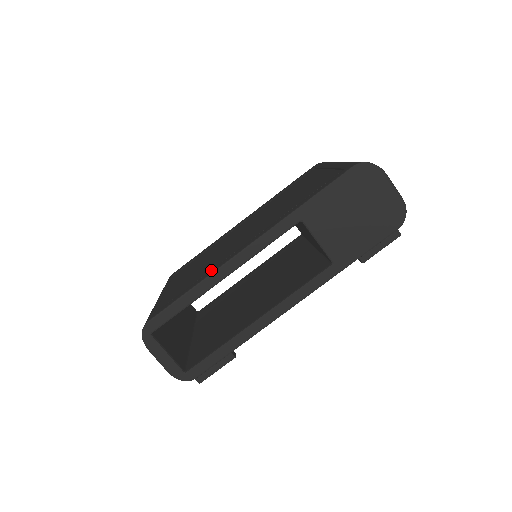
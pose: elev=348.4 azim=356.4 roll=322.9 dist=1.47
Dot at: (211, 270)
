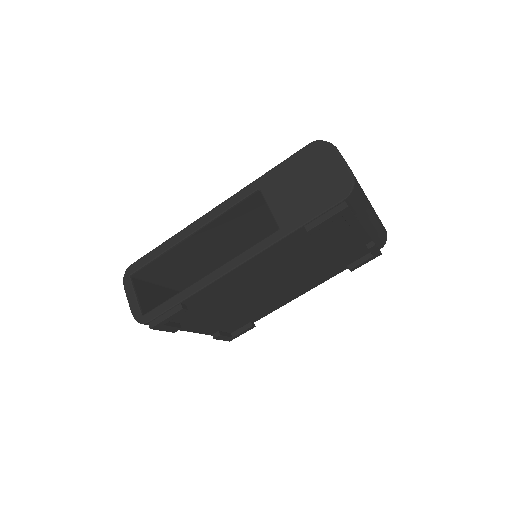
Dot at: occluded
